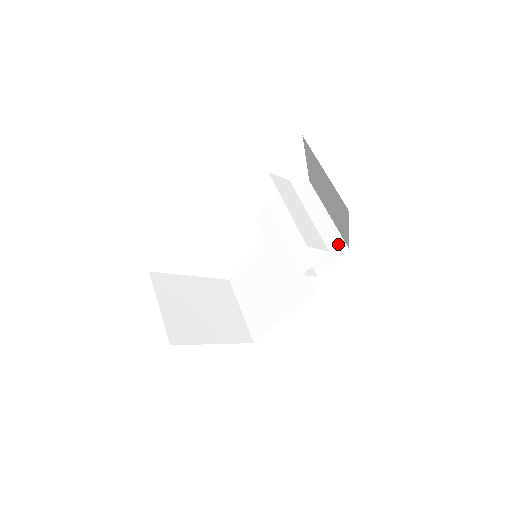
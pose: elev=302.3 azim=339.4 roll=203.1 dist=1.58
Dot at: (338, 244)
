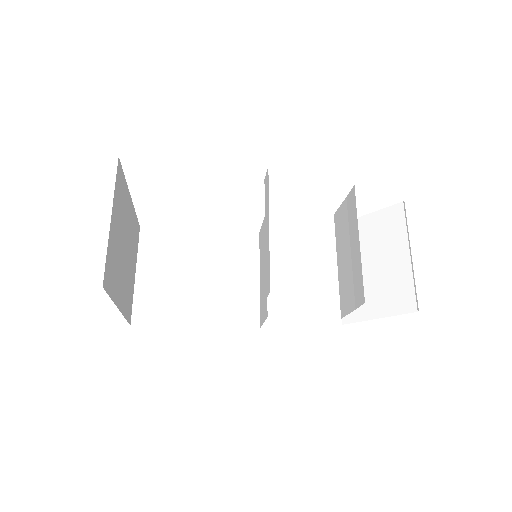
Dot at: occluded
